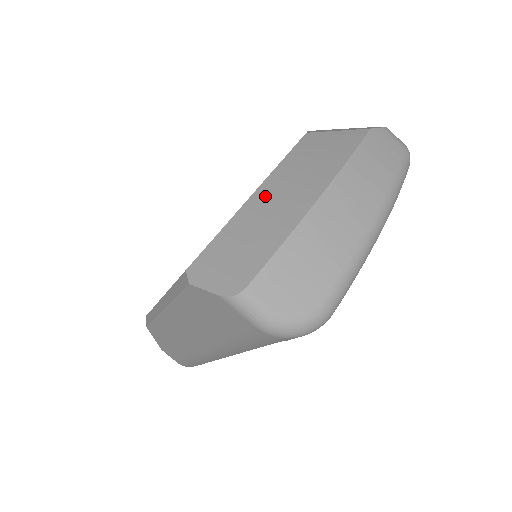
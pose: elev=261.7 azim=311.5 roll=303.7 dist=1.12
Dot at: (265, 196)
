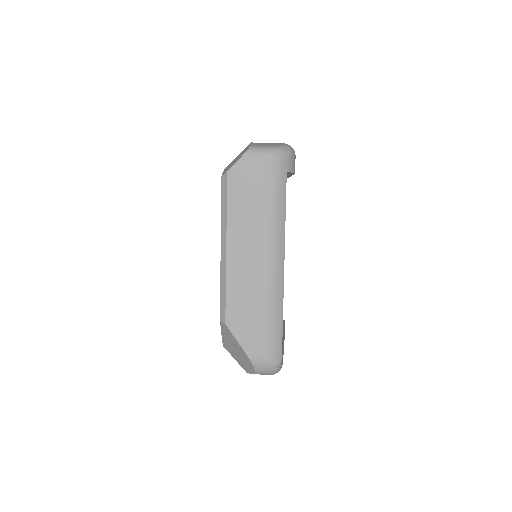
Dot at: occluded
